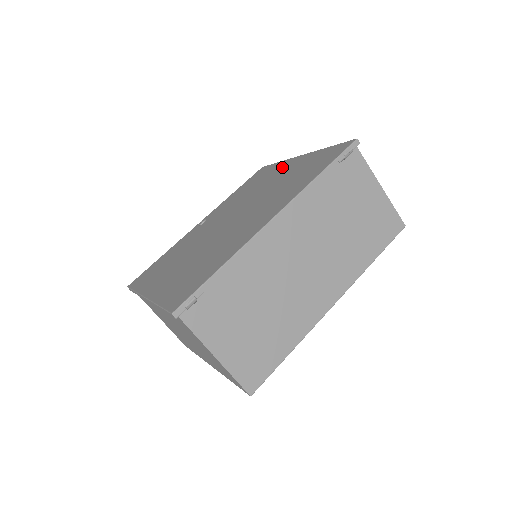
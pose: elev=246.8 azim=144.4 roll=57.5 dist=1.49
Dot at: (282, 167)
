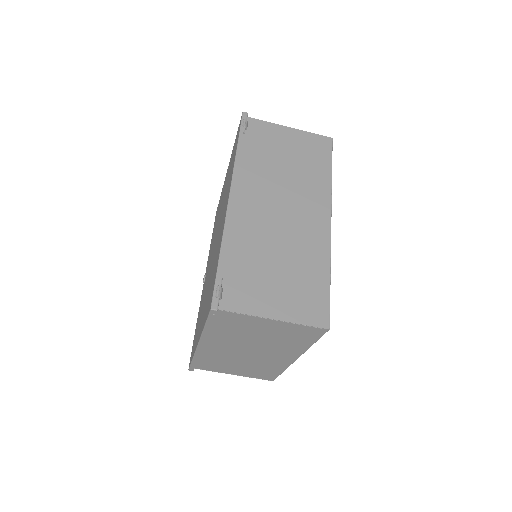
Dot at: occluded
